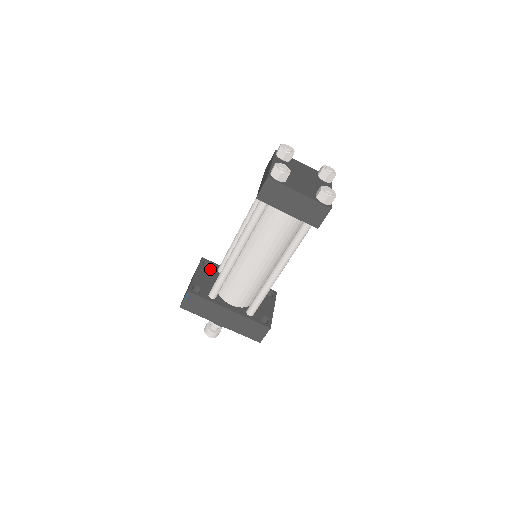
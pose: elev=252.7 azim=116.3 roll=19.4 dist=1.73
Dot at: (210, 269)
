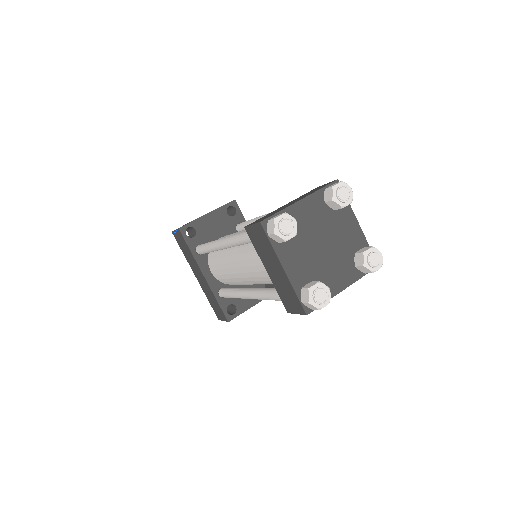
Dot at: (230, 218)
